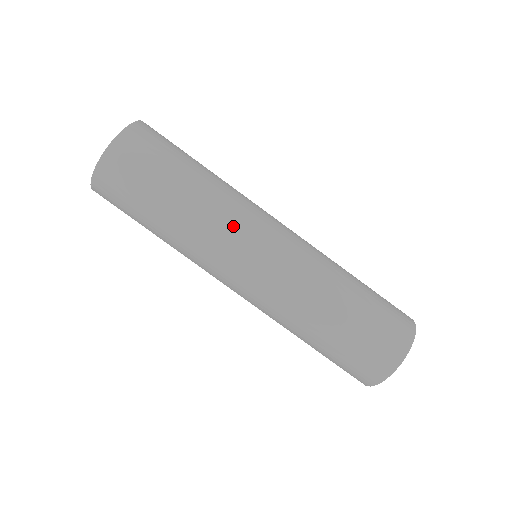
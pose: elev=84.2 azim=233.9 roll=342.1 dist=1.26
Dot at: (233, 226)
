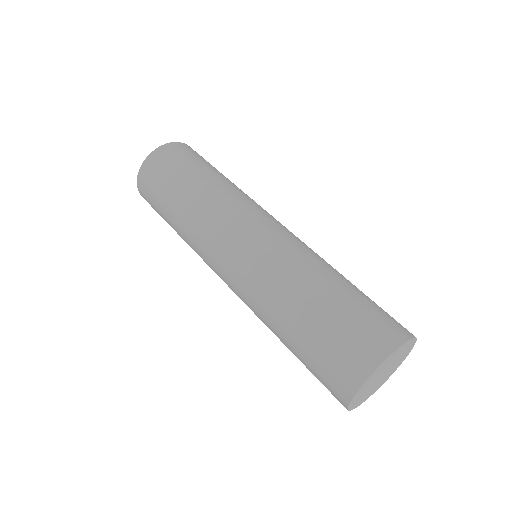
Dot at: (247, 203)
